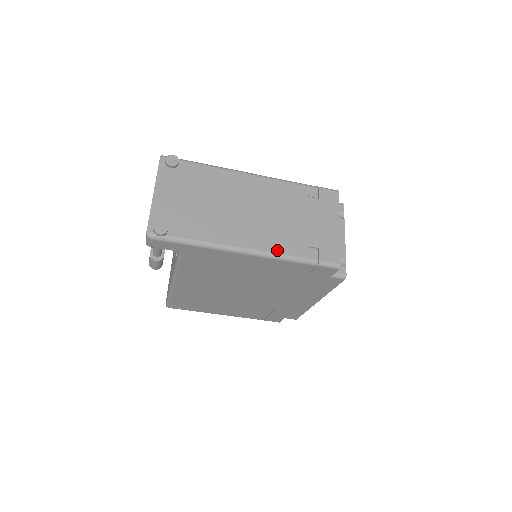
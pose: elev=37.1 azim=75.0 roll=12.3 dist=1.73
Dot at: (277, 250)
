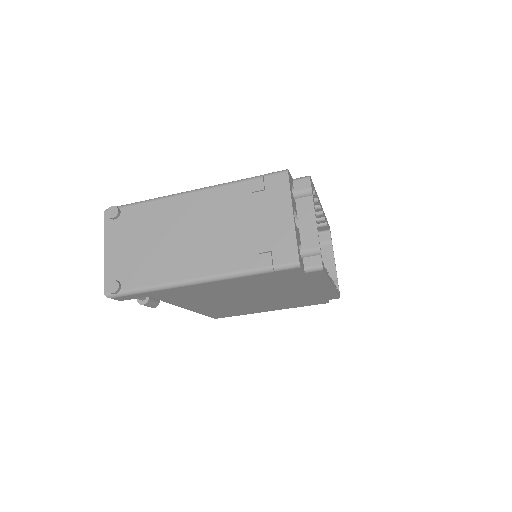
Dot at: (226, 269)
